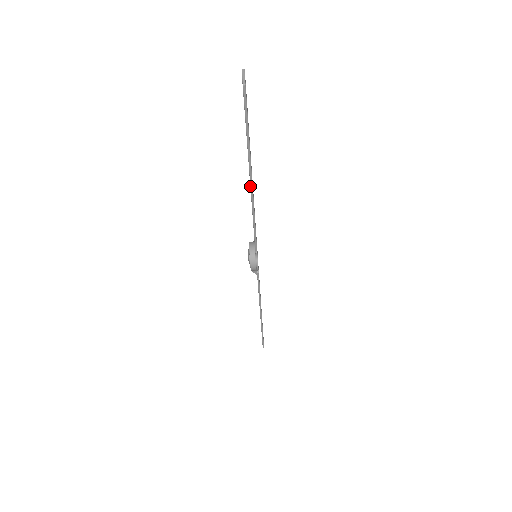
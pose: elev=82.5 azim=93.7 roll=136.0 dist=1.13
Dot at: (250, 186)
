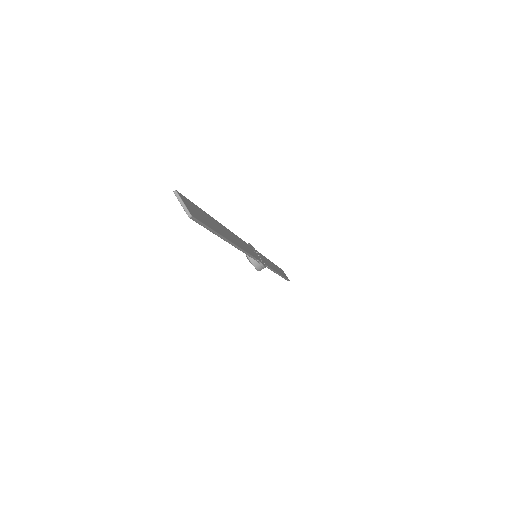
Dot at: (232, 245)
